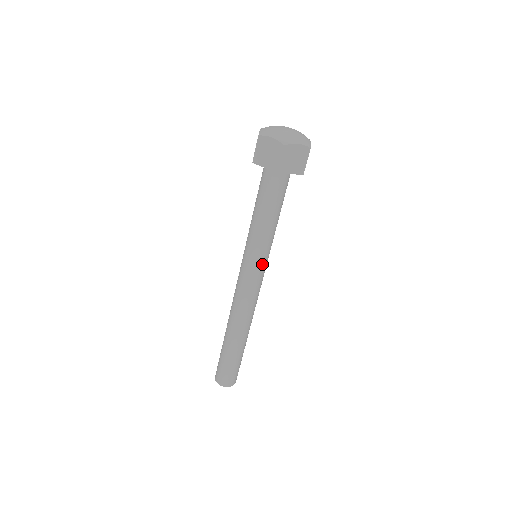
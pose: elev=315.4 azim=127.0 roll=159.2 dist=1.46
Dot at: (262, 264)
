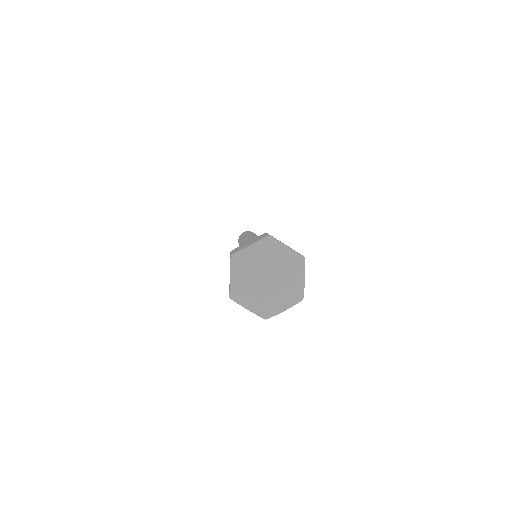
Dot at: occluded
